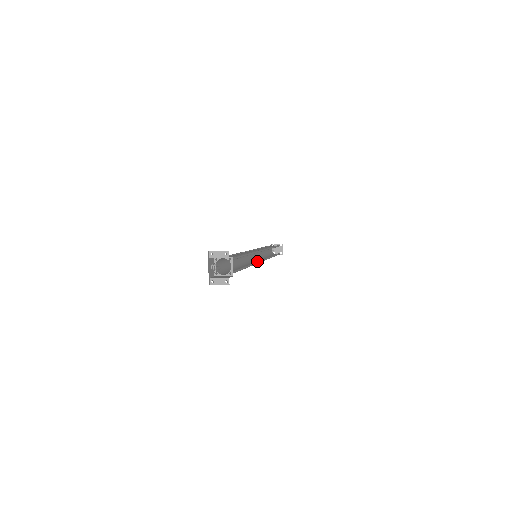
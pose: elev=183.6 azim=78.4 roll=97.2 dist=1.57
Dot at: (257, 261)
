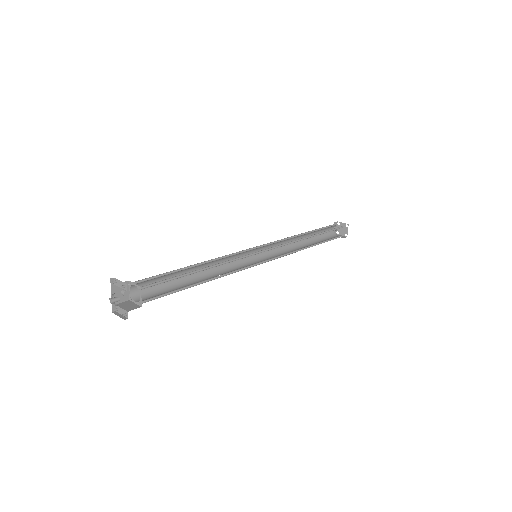
Dot at: (261, 260)
